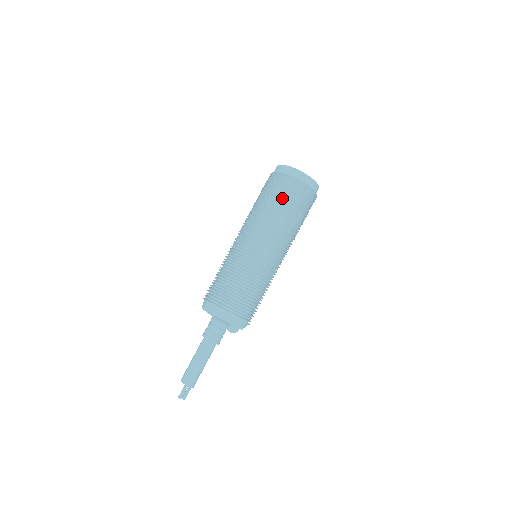
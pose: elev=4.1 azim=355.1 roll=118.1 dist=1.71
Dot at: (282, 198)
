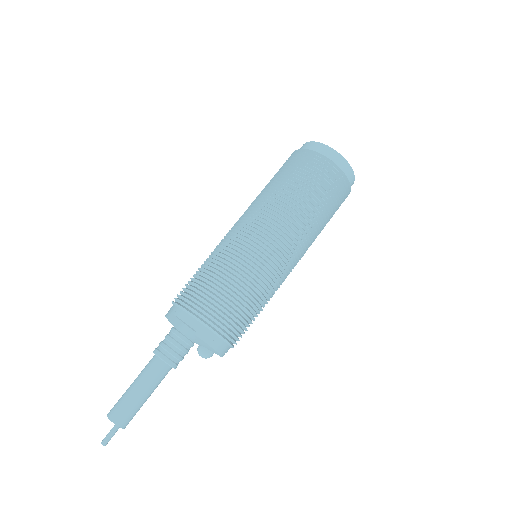
Dot at: (328, 200)
